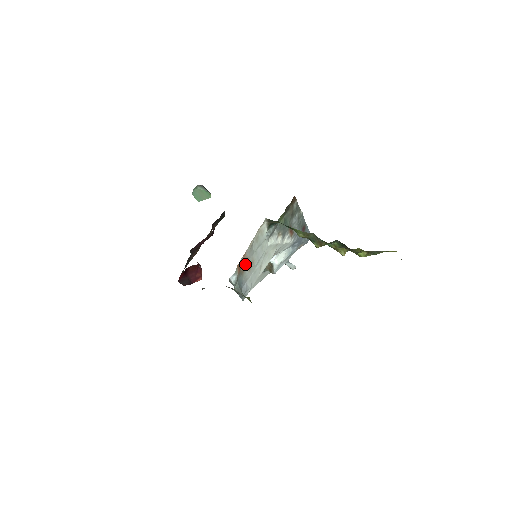
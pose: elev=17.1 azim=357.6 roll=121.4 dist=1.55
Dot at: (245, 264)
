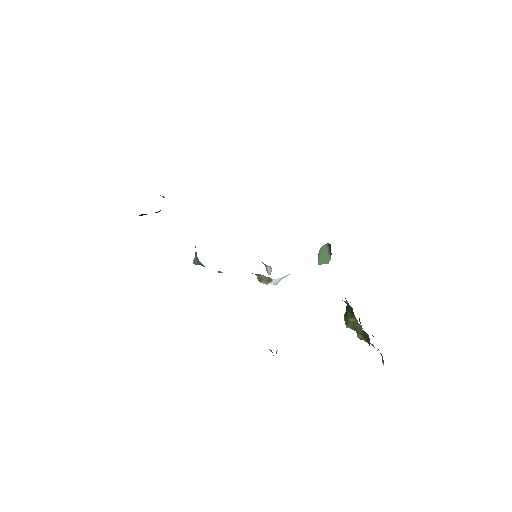
Dot at: occluded
